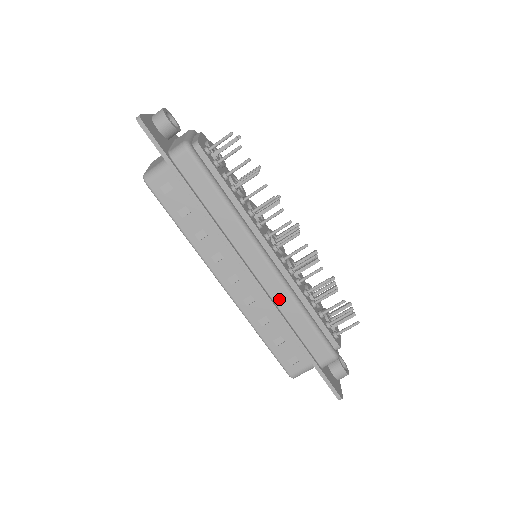
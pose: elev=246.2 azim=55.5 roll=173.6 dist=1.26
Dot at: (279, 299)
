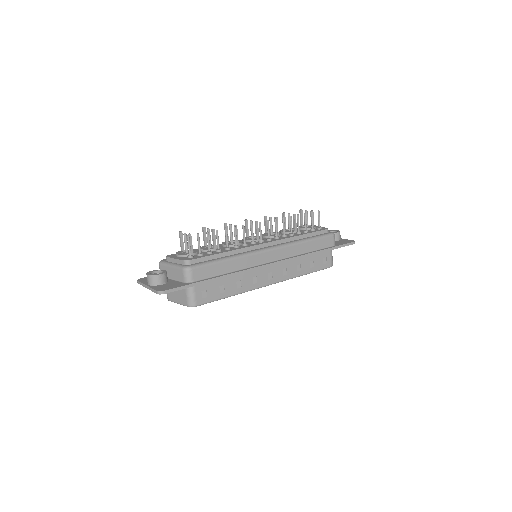
Dot at: (292, 253)
